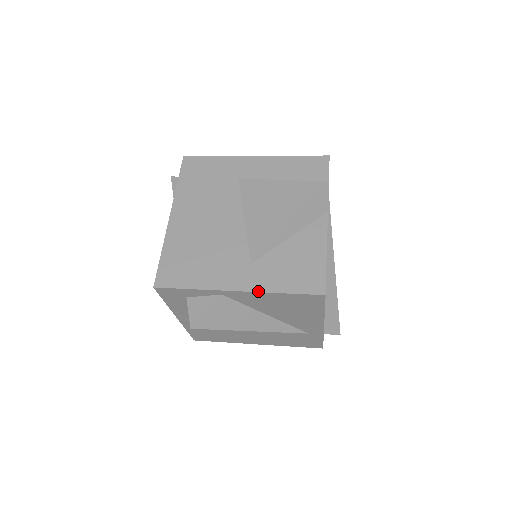
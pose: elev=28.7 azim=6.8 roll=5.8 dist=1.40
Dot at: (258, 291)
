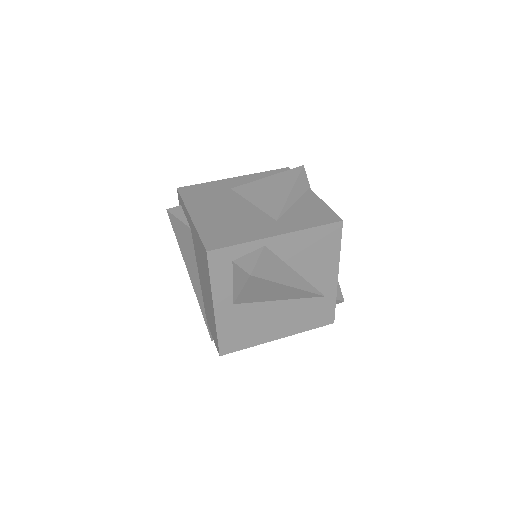
Dot at: (294, 231)
